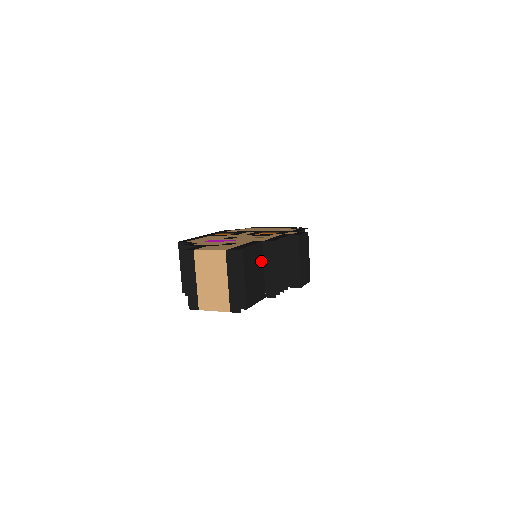
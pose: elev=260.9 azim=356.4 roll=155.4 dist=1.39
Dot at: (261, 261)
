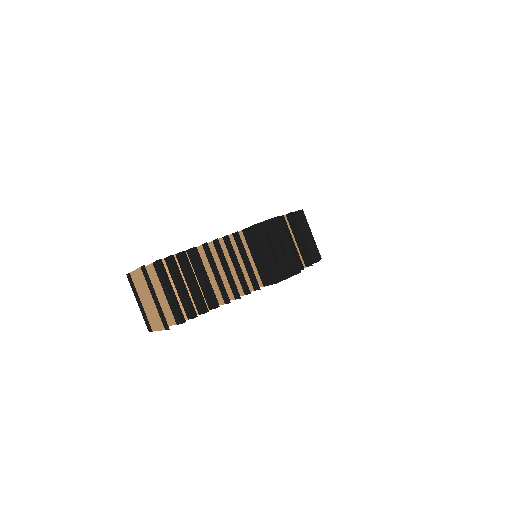
Dot at: (157, 271)
